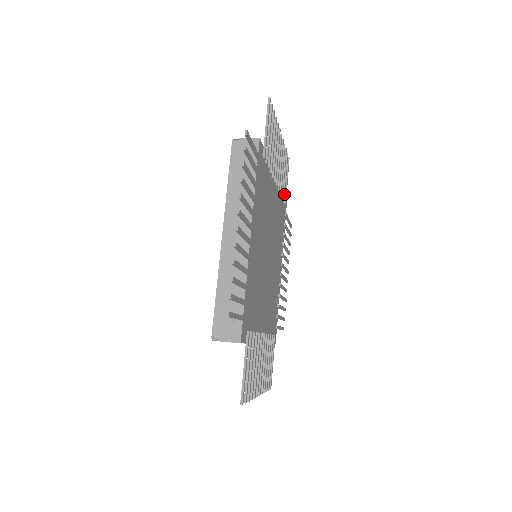
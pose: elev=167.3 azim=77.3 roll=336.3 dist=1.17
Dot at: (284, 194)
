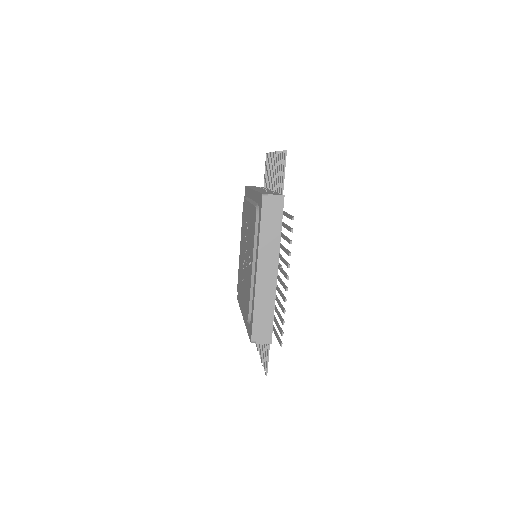
Dot at: occluded
